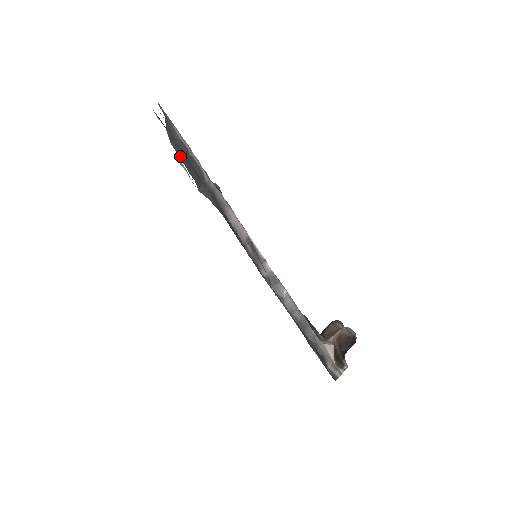
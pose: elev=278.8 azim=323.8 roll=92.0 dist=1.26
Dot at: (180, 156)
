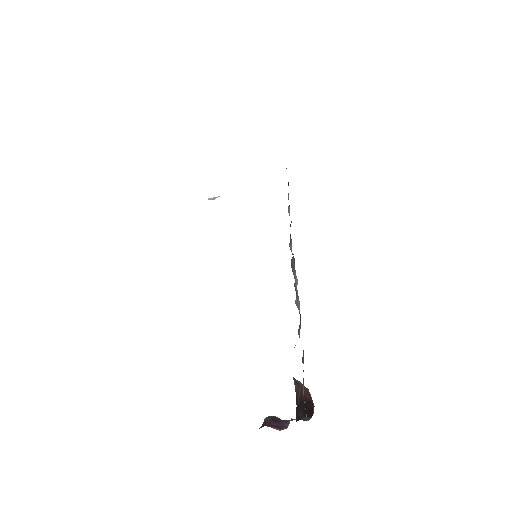
Dot at: occluded
